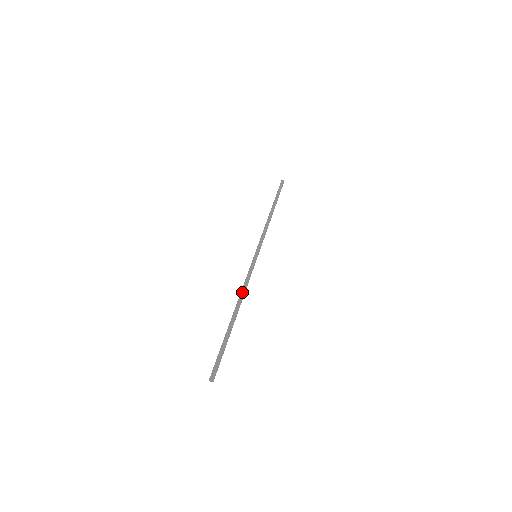
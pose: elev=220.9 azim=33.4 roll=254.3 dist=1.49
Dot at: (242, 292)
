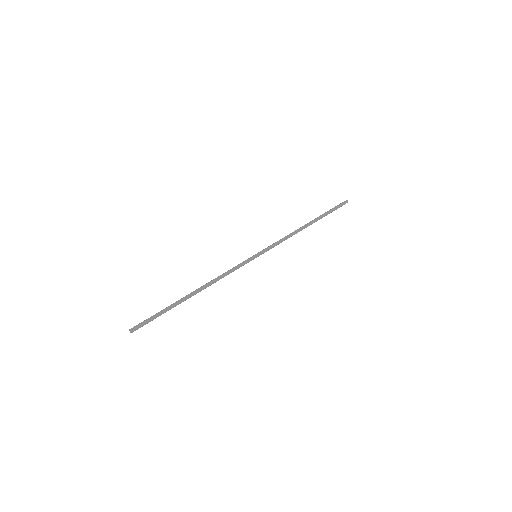
Dot at: (215, 279)
